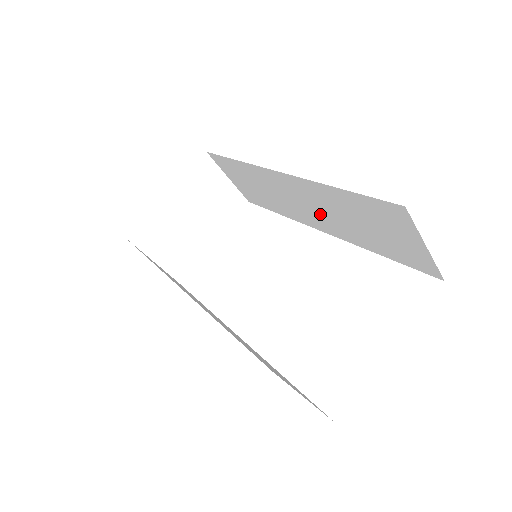
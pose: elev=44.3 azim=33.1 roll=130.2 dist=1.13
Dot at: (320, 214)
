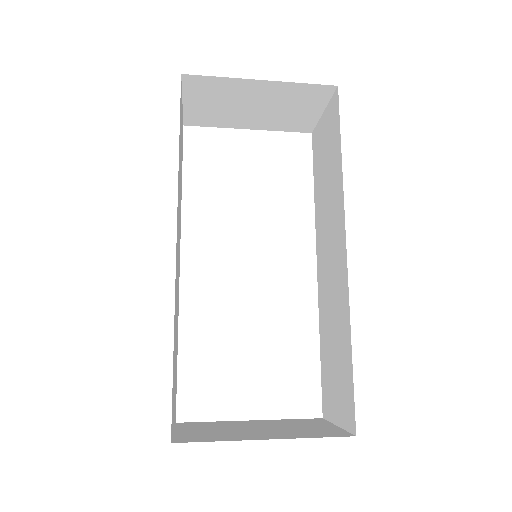
Dot at: (329, 283)
